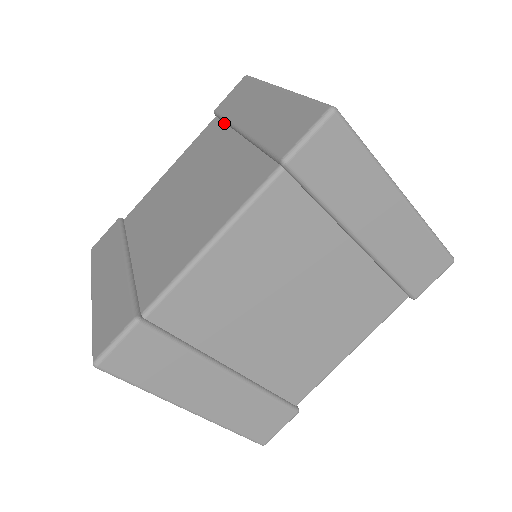
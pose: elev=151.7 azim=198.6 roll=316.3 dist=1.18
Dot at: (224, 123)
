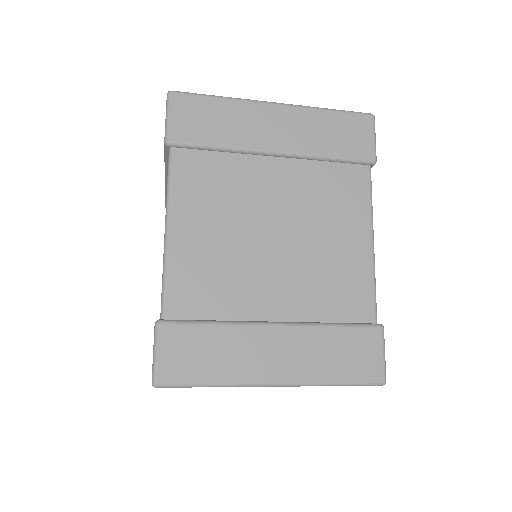
Dot at: occluded
